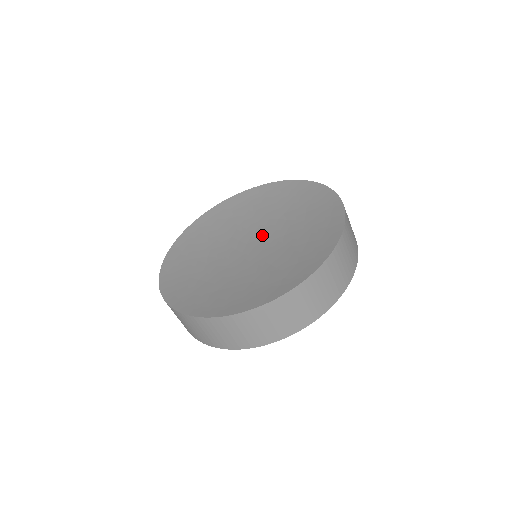
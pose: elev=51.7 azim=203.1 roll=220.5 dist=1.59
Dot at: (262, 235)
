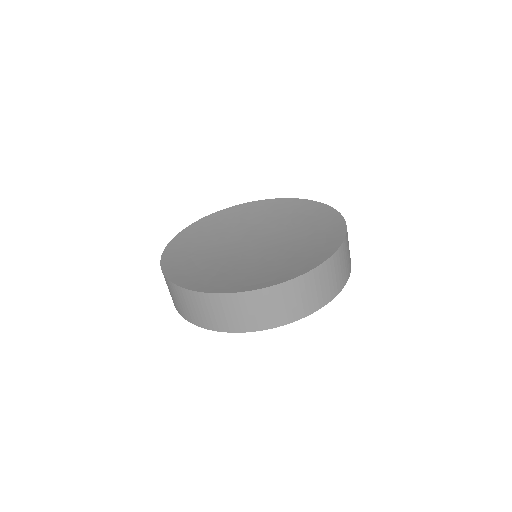
Dot at: (253, 237)
